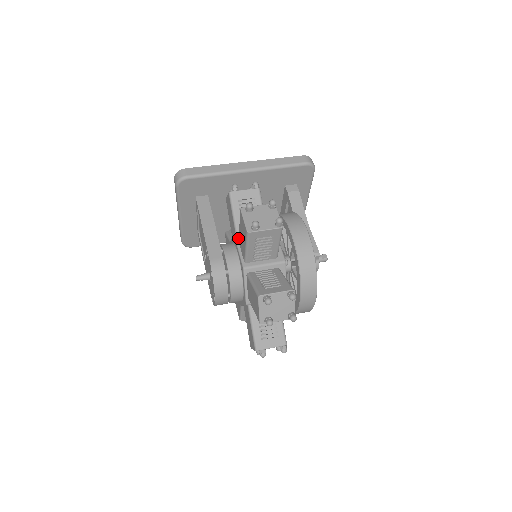
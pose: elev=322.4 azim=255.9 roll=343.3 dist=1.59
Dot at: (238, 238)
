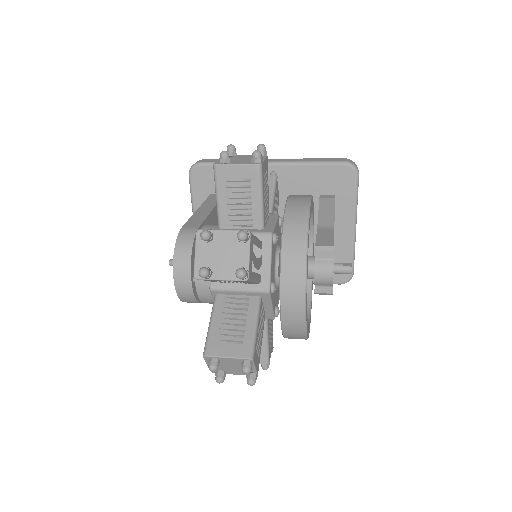
Dot at: occluded
